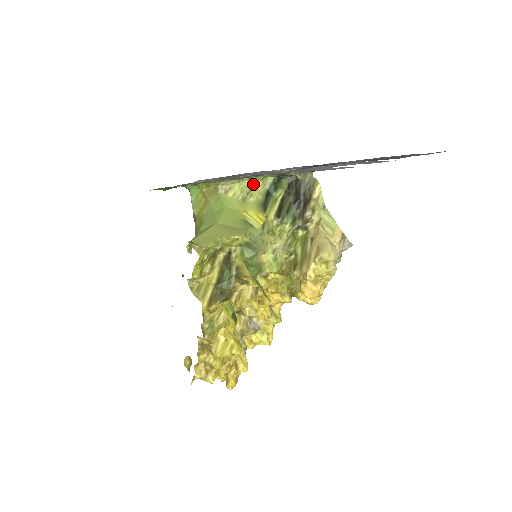
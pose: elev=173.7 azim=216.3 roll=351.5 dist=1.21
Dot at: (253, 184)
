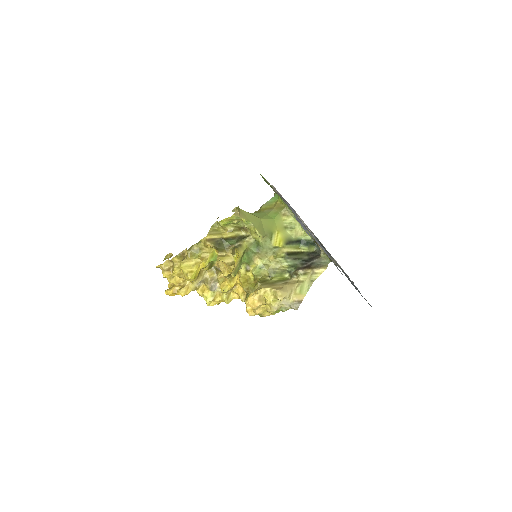
Dot at: (299, 228)
